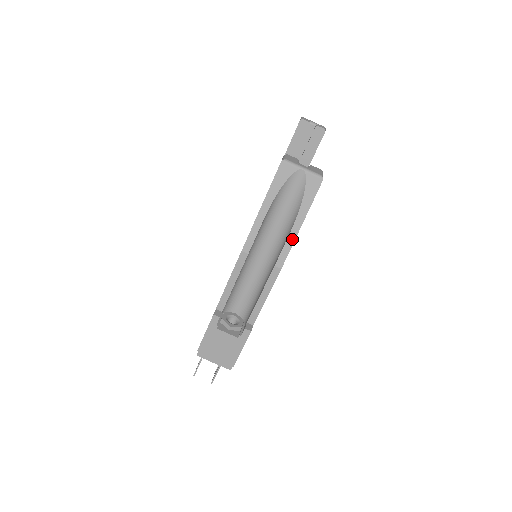
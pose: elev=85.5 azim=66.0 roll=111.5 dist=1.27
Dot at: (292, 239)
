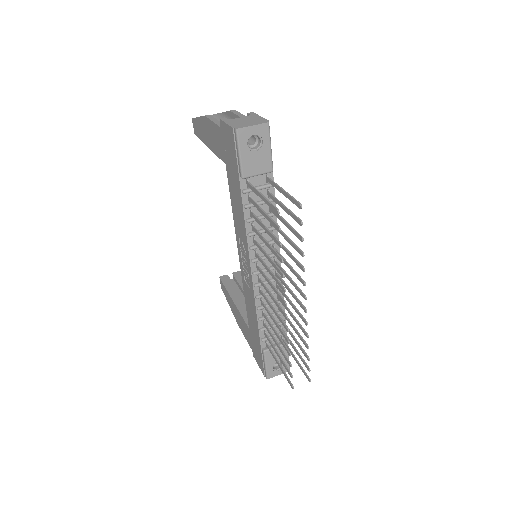
Dot at: occluded
